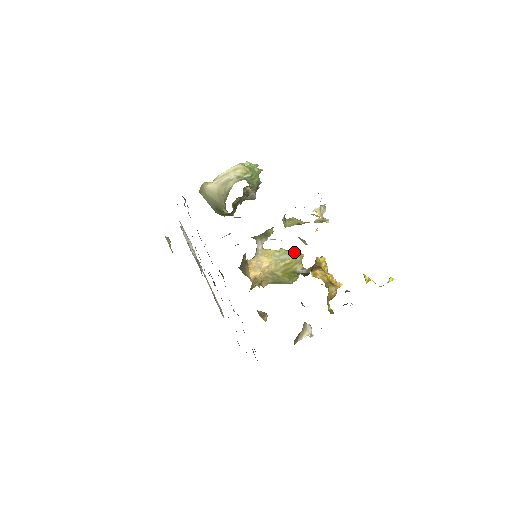
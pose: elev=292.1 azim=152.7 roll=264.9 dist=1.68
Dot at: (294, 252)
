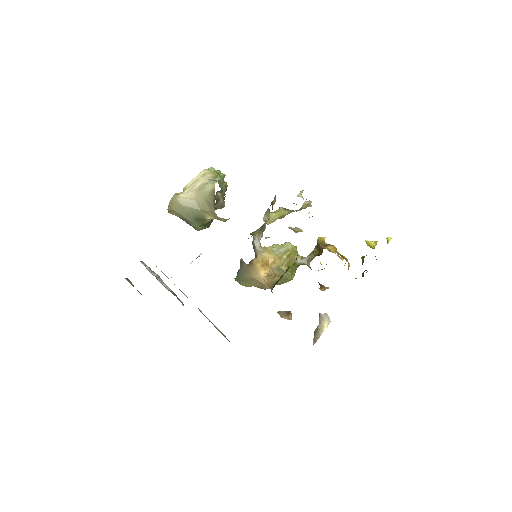
Dot at: (289, 243)
